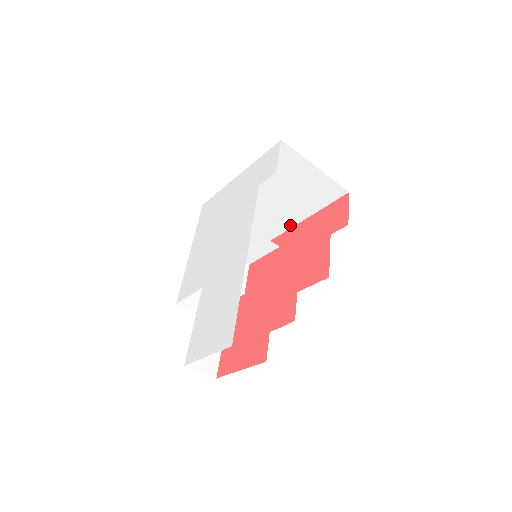
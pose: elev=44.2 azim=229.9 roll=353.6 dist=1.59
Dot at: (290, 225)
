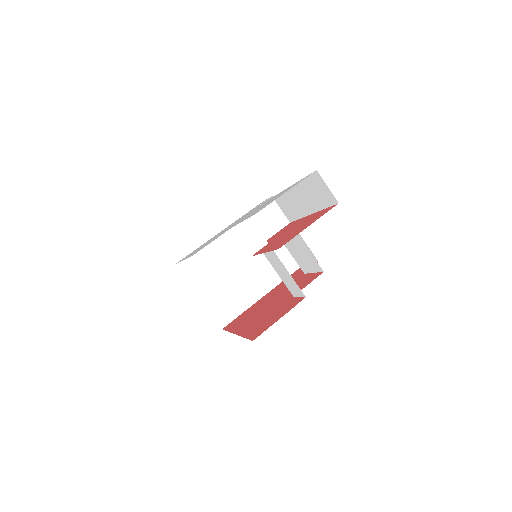
Dot at: (251, 302)
